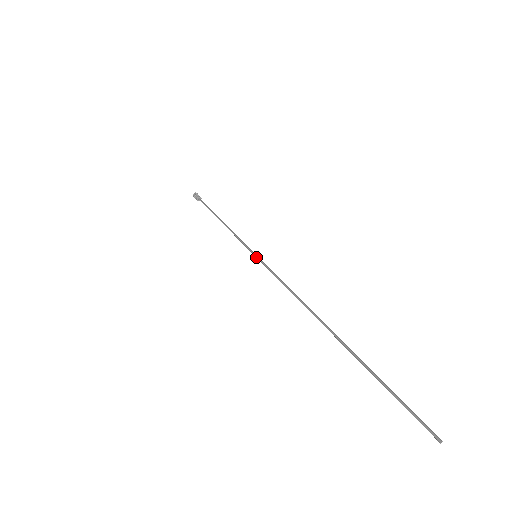
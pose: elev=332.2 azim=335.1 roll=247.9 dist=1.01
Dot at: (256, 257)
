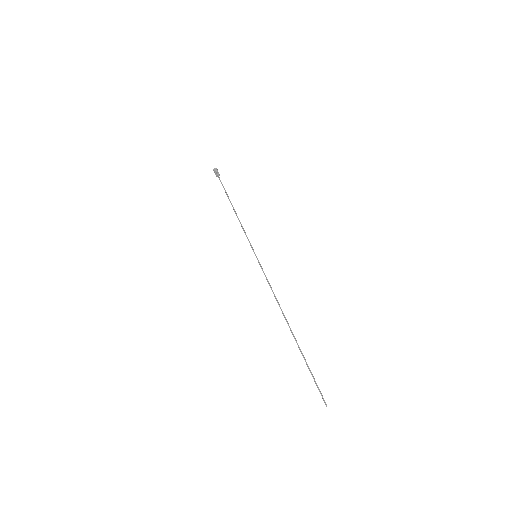
Dot at: (256, 257)
